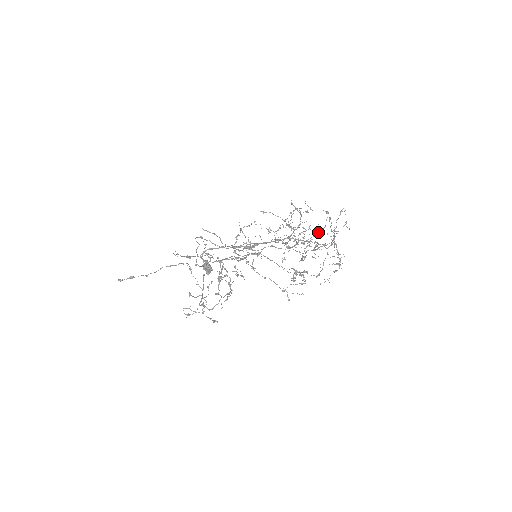
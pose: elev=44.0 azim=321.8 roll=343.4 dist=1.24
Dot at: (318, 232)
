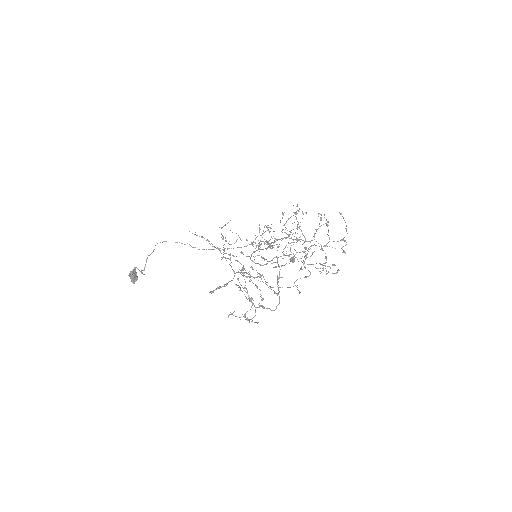
Dot at: (346, 230)
